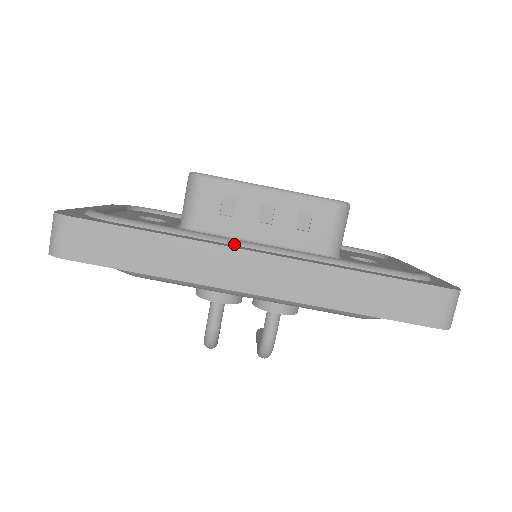
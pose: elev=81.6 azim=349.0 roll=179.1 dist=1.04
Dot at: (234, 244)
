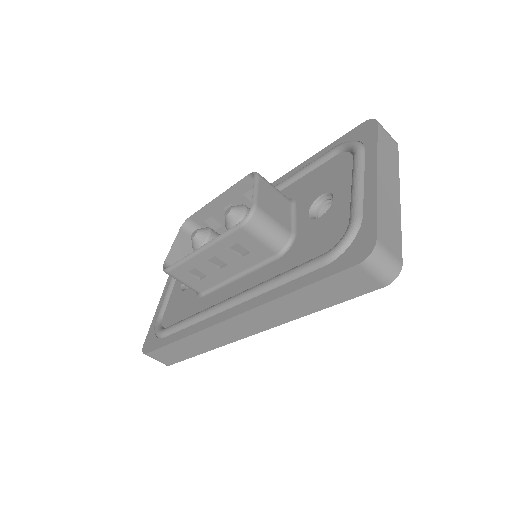
Dot at: (215, 313)
